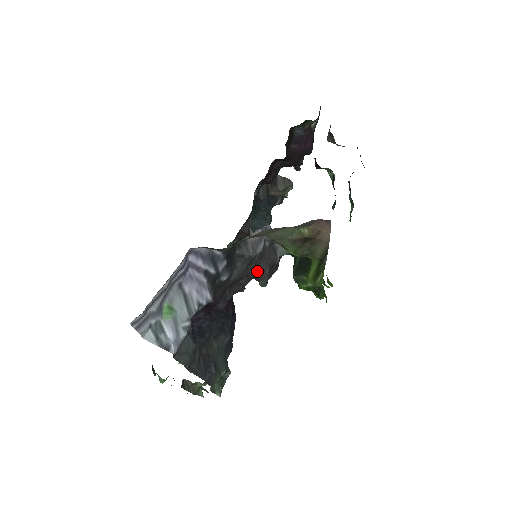
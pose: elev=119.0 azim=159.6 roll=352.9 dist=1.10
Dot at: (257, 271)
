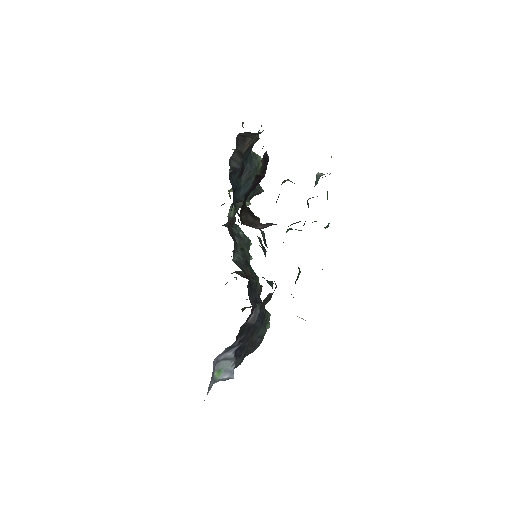
Dot at: occluded
